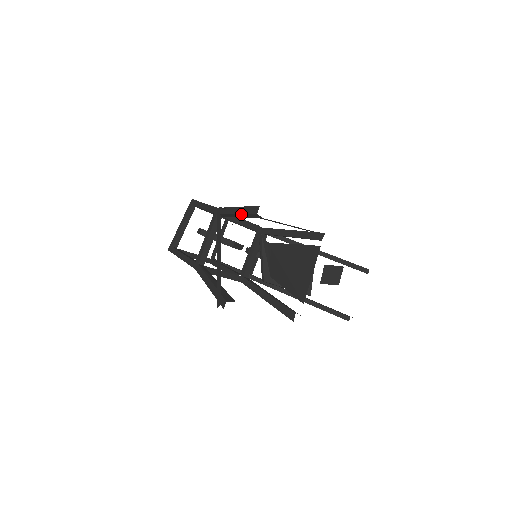
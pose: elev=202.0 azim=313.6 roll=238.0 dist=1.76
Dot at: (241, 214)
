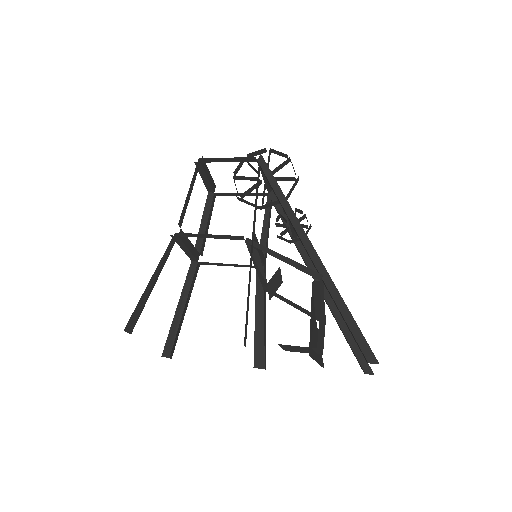
Dot at: occluded
